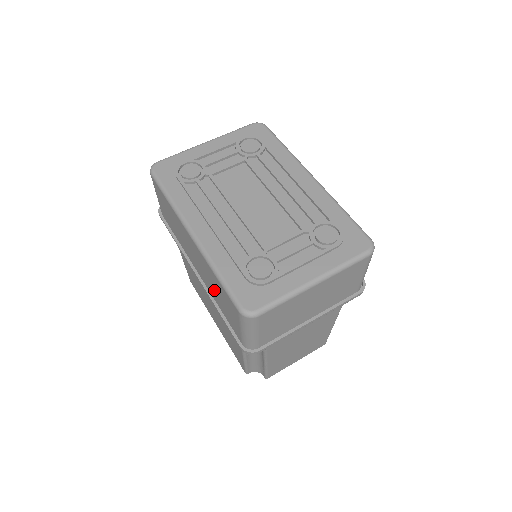
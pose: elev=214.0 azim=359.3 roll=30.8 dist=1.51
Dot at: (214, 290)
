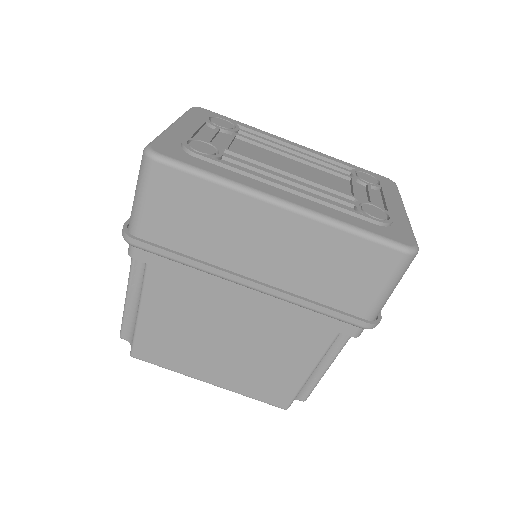
Dot at: (315, 272)
